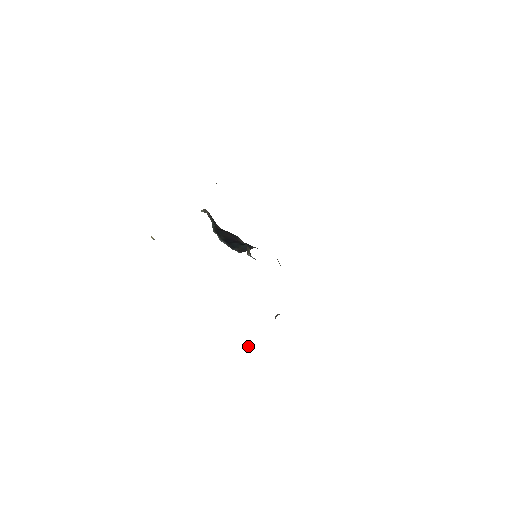
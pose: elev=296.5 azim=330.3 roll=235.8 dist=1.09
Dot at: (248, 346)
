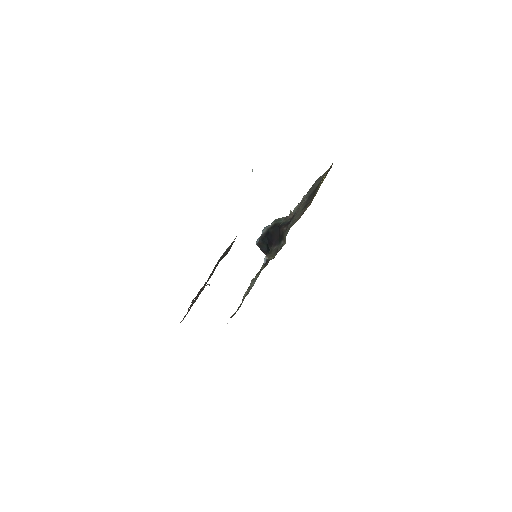
Dot at: (204, 285)
